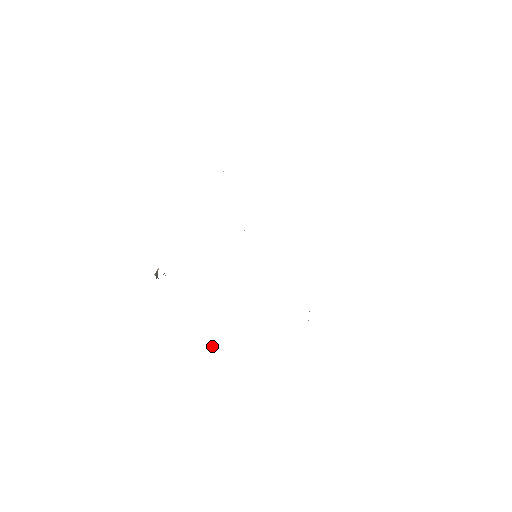
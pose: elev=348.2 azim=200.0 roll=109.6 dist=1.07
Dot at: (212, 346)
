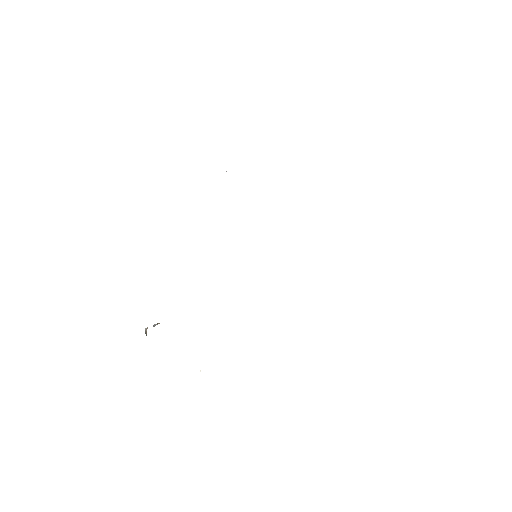
Dot at: occluded
